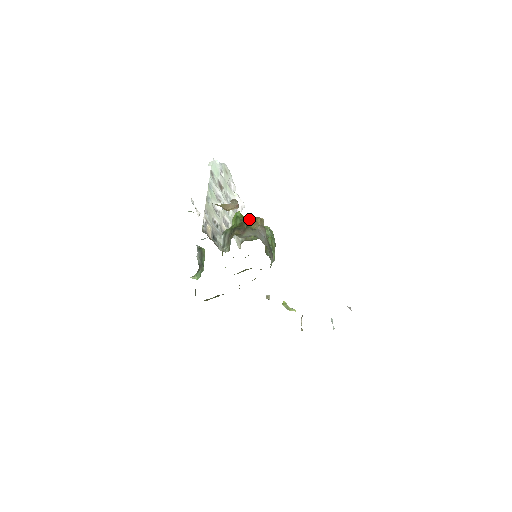
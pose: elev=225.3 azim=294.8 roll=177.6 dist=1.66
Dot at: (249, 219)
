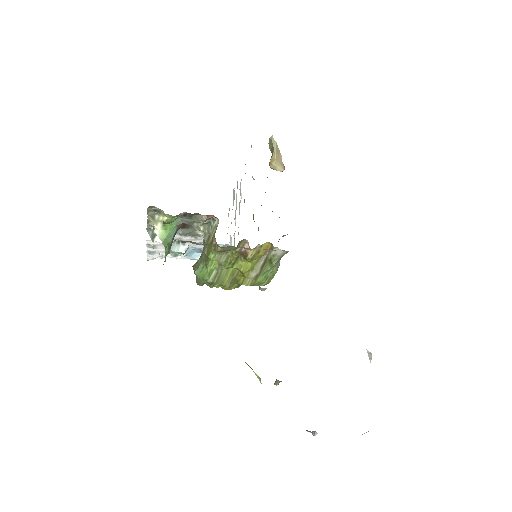
Dot at: occluded
